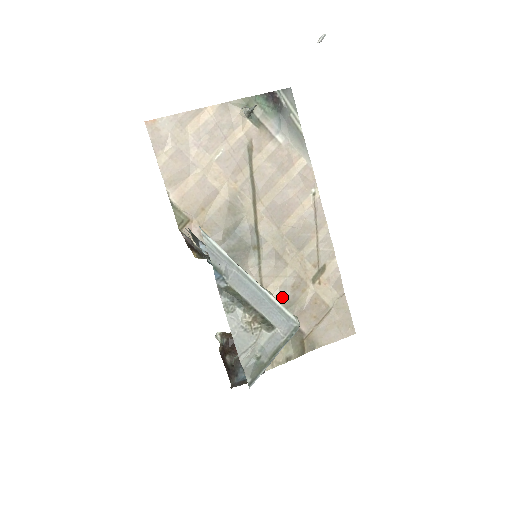
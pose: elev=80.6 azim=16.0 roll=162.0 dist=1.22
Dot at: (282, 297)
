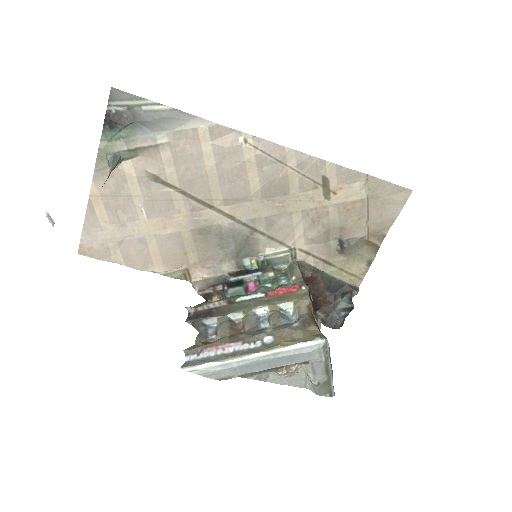
Dot at: (314, 237)
